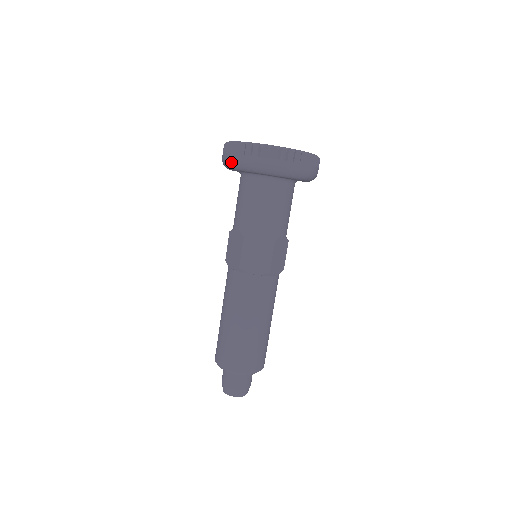
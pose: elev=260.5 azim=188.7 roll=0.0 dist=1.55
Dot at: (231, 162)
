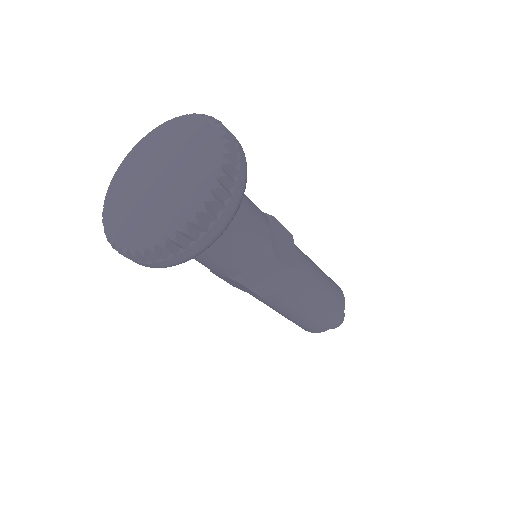
Dot at: occluded
